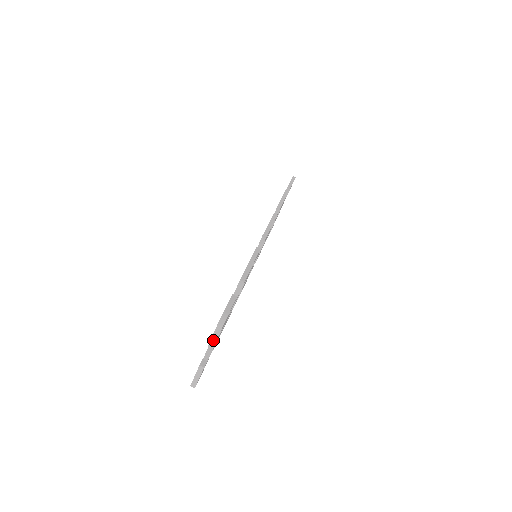
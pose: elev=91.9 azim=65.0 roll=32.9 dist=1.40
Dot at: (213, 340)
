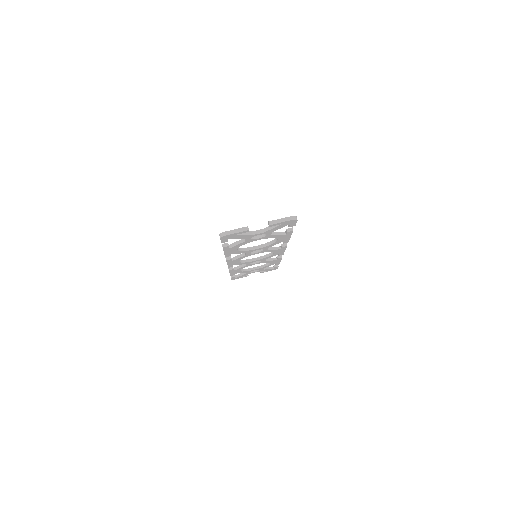
Dot at: (277, 221)
